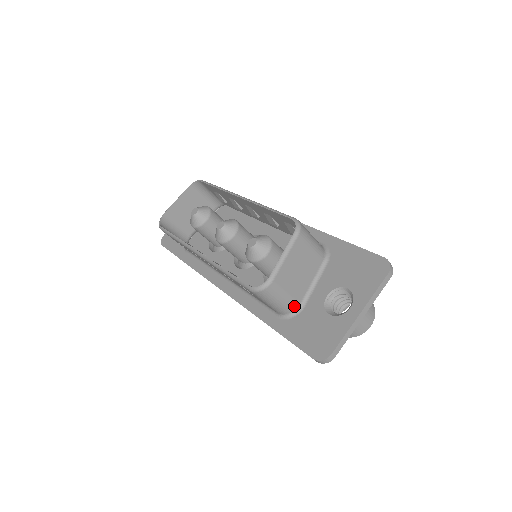
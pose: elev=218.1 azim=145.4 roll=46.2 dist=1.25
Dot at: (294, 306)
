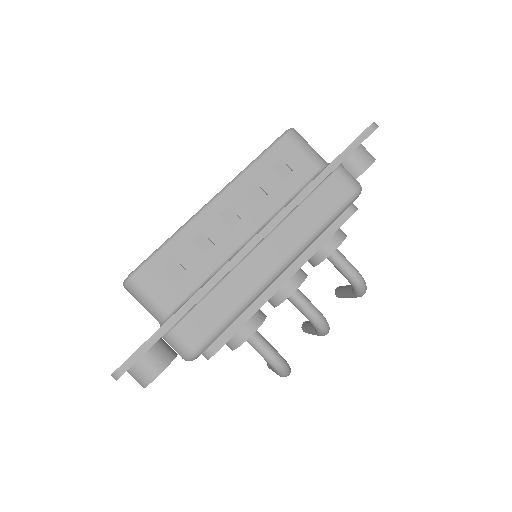
Dot at: occluded
